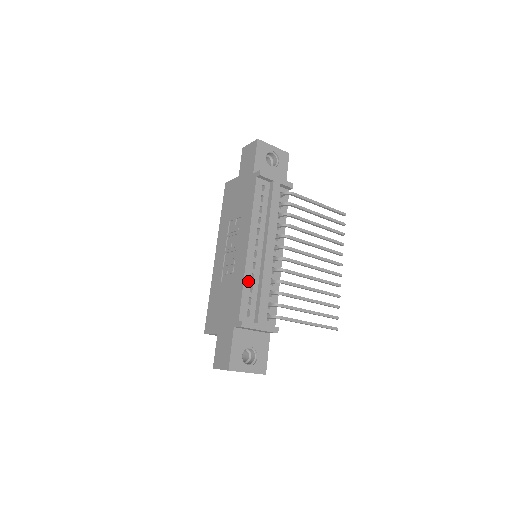
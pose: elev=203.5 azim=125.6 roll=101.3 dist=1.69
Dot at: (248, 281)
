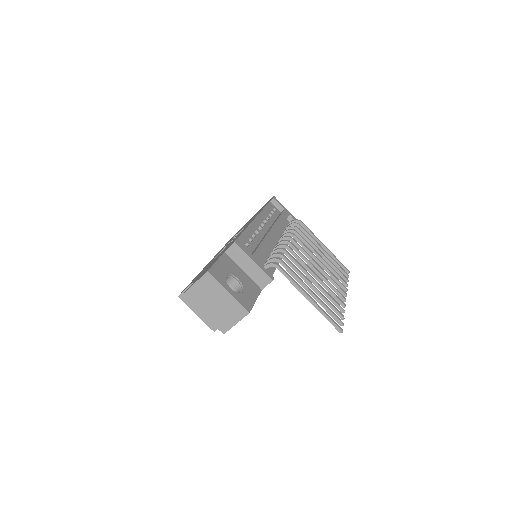
Dot at: (249, 234)
